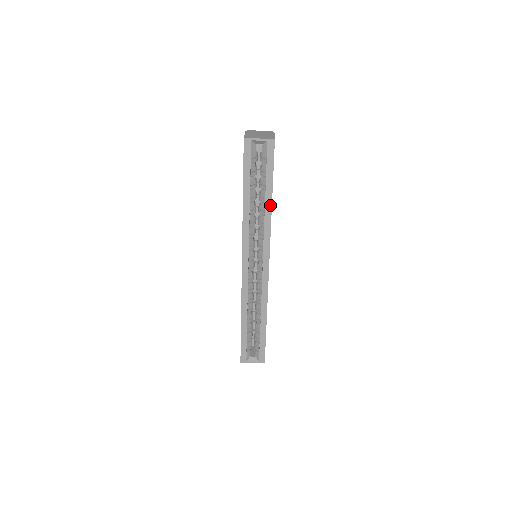
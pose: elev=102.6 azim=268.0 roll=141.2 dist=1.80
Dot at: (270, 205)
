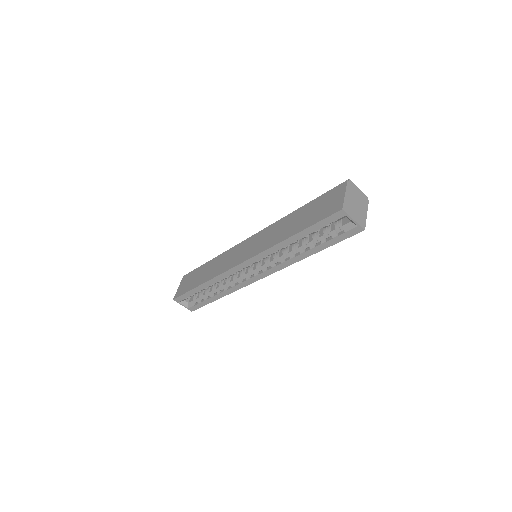
Dot at: (307, 256)
